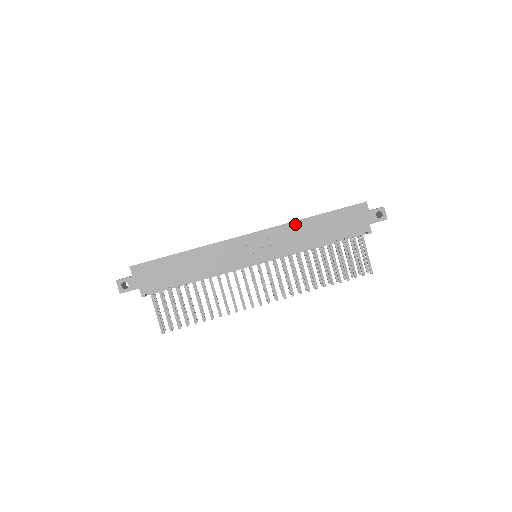
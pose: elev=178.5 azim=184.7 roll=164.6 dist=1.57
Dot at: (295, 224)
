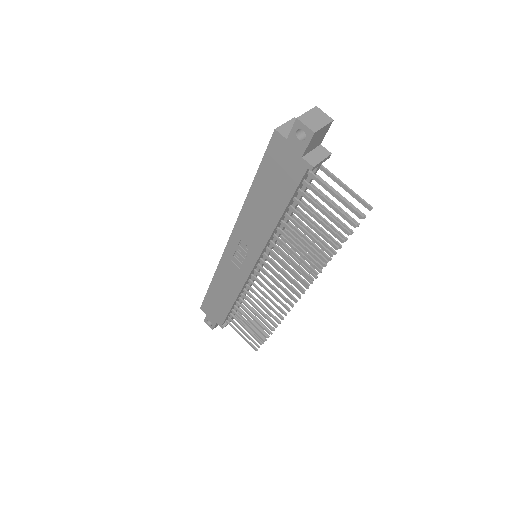
Dot at: (244, 211)
